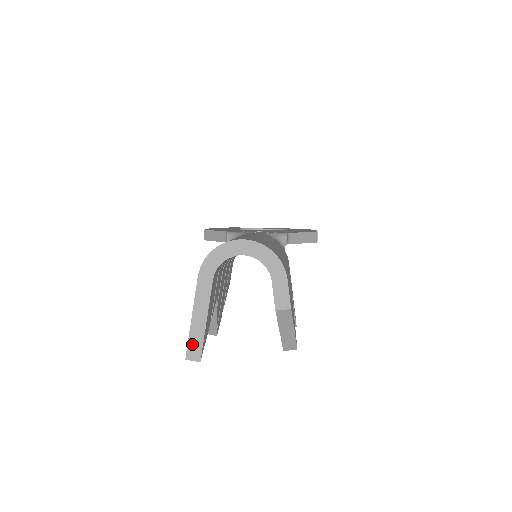
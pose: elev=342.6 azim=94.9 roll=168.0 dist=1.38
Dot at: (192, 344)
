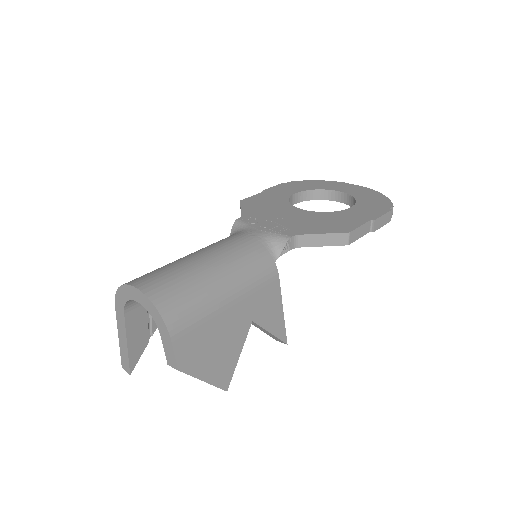
Dot at: (123, 358)
